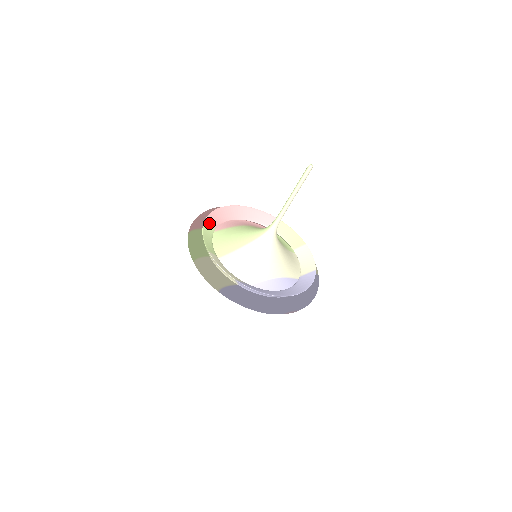
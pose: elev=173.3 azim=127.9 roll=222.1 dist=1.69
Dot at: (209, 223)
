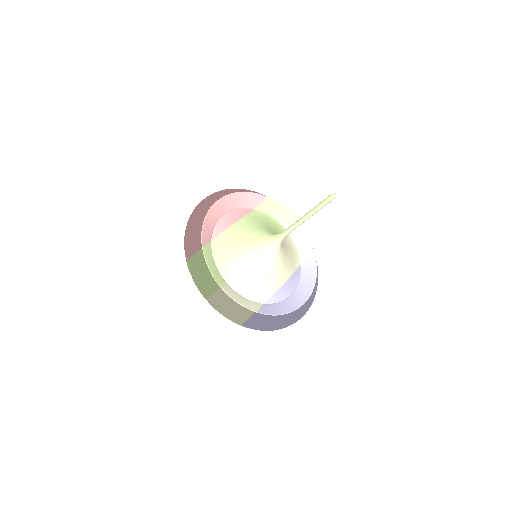
Dot at: (205, 241)
